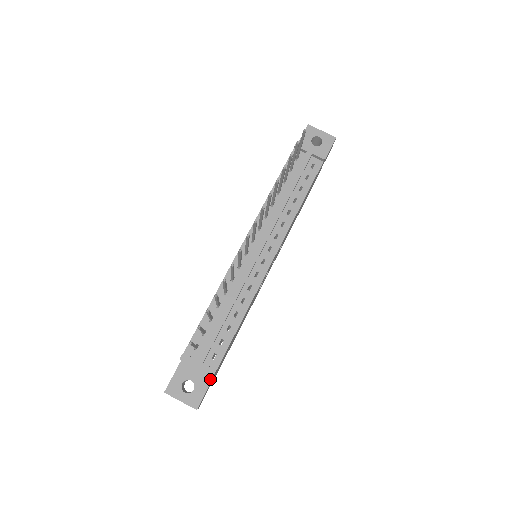
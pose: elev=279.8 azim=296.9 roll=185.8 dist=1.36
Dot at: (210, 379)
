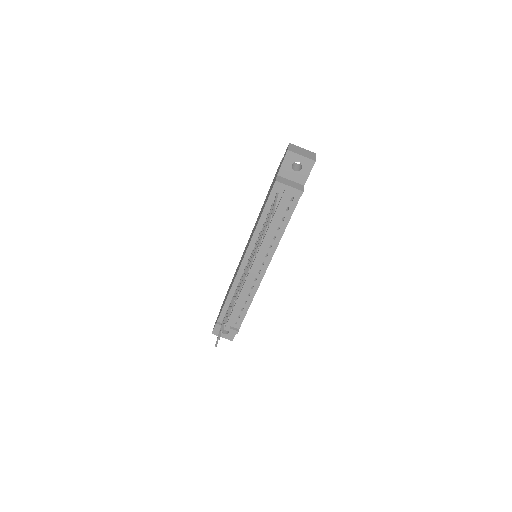
Dot at: occluded
